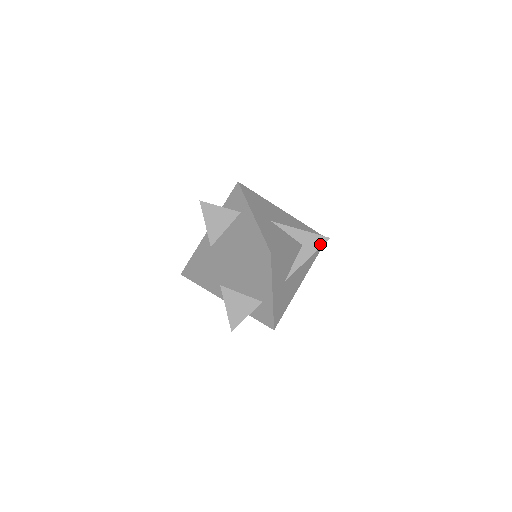
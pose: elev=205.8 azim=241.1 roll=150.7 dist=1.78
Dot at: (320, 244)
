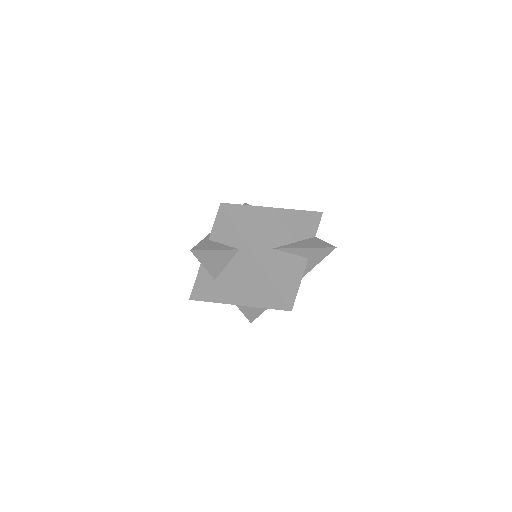
Dot at: (326, 254)
